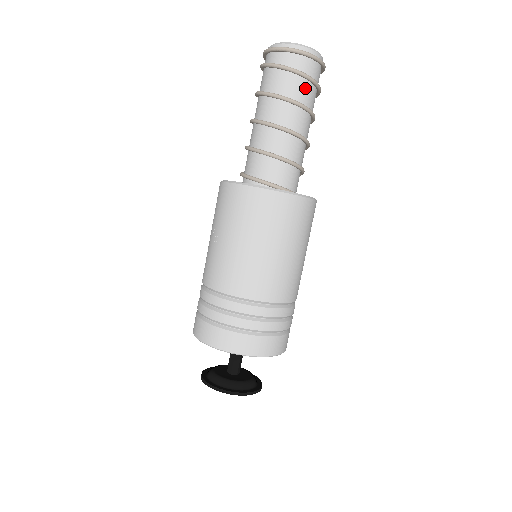
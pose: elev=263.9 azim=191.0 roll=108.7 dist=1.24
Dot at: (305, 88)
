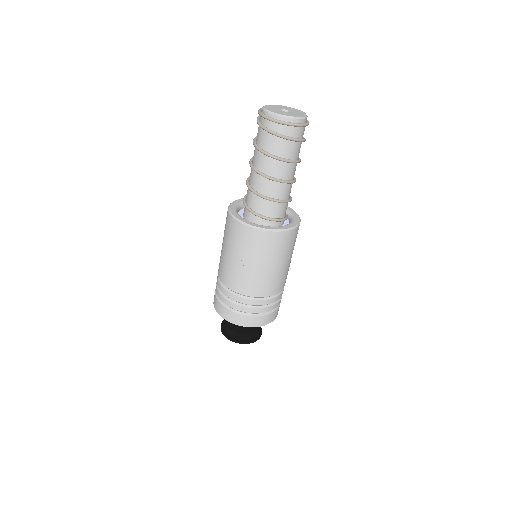
Dot at: (300, 147)
